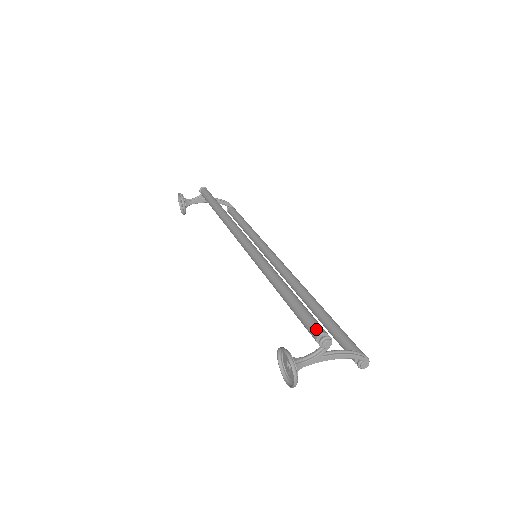
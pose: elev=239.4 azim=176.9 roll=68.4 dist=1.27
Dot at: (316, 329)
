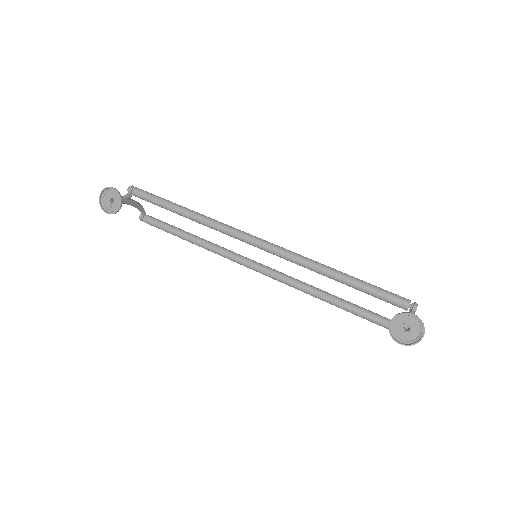
Dot at: (404, 299)
